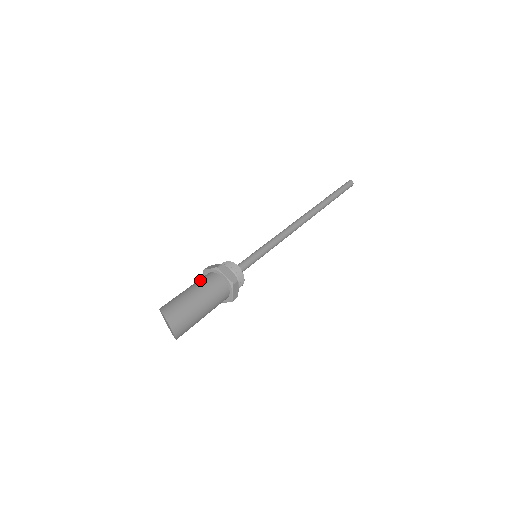
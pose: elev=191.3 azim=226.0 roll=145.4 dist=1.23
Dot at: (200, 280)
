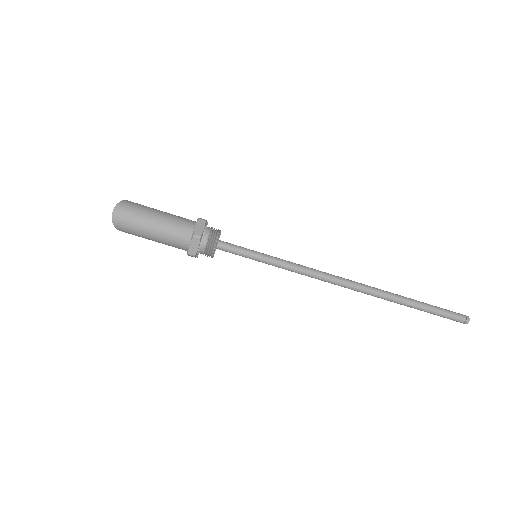
Dot at: occluded
